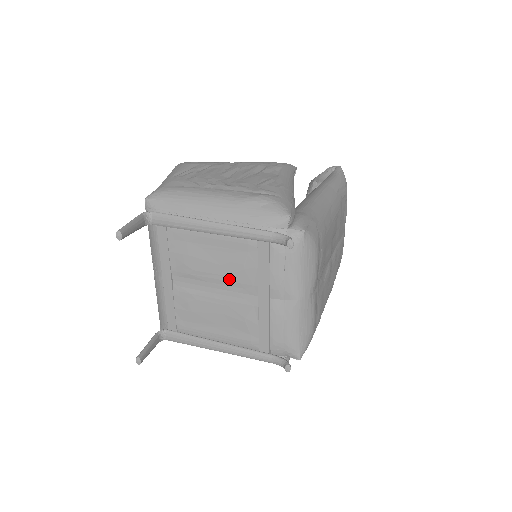
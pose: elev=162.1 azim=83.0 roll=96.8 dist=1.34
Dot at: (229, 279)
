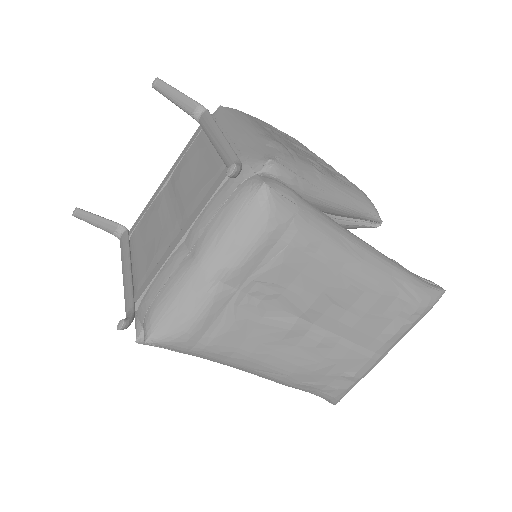
Dot at: (185, 201)
